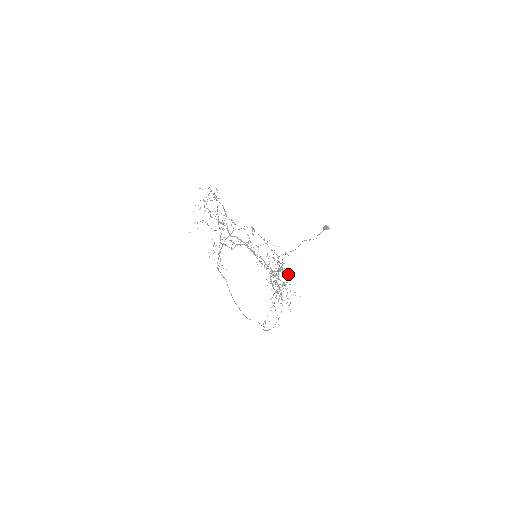
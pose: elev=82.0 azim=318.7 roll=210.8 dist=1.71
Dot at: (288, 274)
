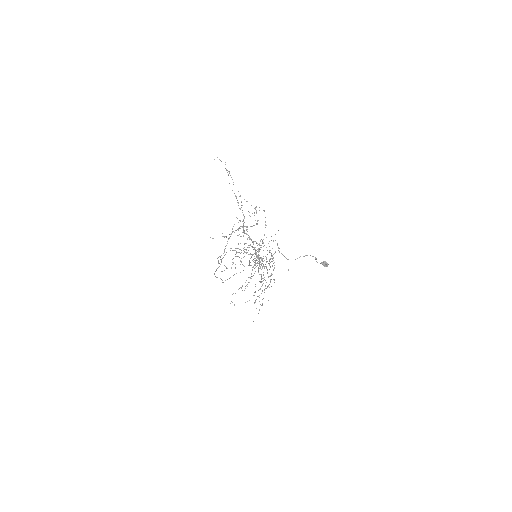
Dot at: occluded
